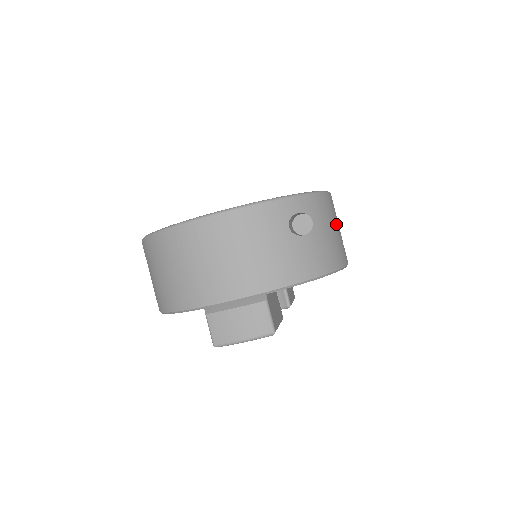
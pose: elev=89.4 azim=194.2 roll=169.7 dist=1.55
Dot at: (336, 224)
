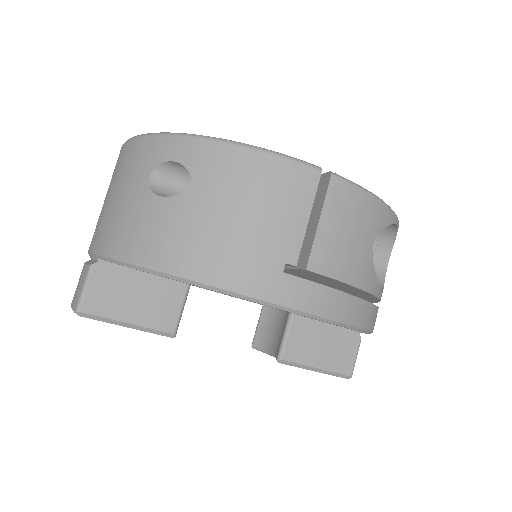
Dot at: (274, 217)
